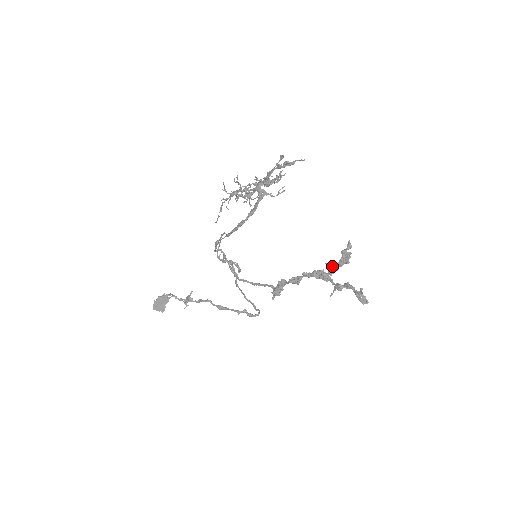
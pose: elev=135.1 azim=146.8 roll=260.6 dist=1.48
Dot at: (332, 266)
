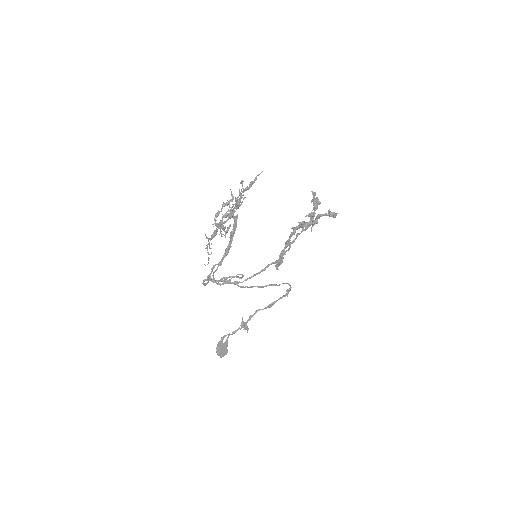
Dot at: (312, 214)
